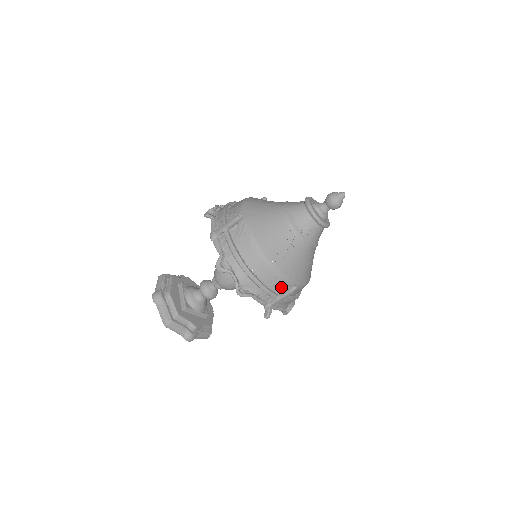
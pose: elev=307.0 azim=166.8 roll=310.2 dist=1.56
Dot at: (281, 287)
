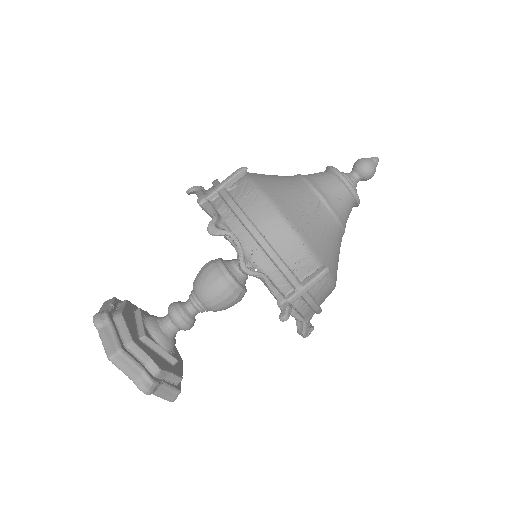
Dot at: (305, 270)
